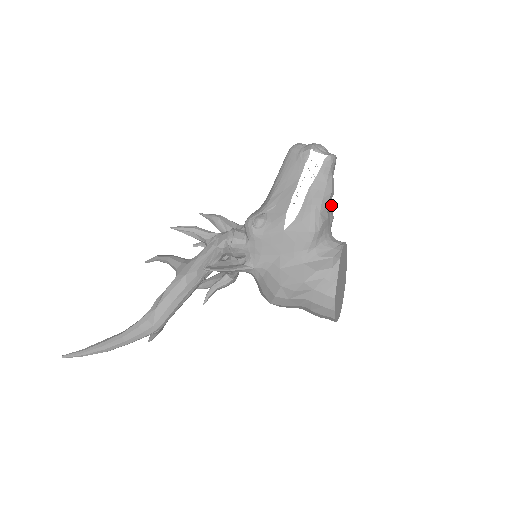
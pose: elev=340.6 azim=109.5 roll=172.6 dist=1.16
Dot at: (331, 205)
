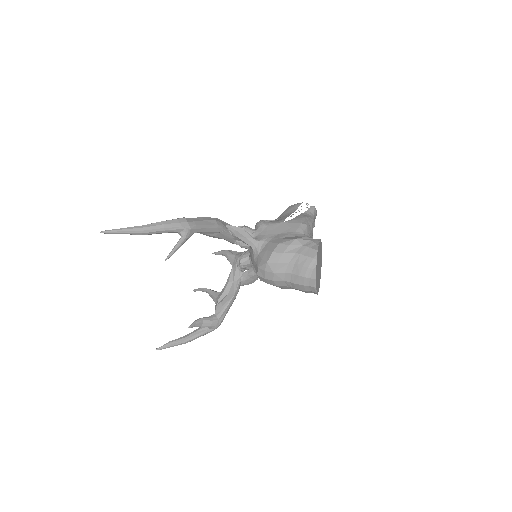
Dot at: occluded
